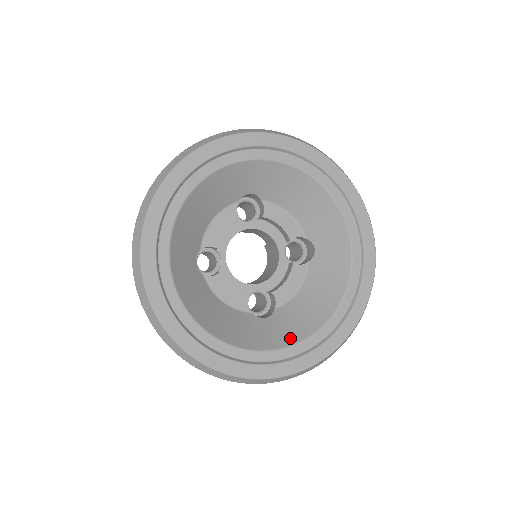
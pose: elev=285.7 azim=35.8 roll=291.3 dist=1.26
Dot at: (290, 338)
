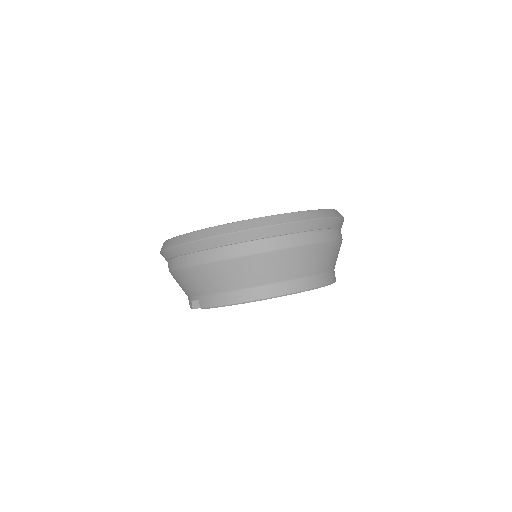
Dot at: occluded
